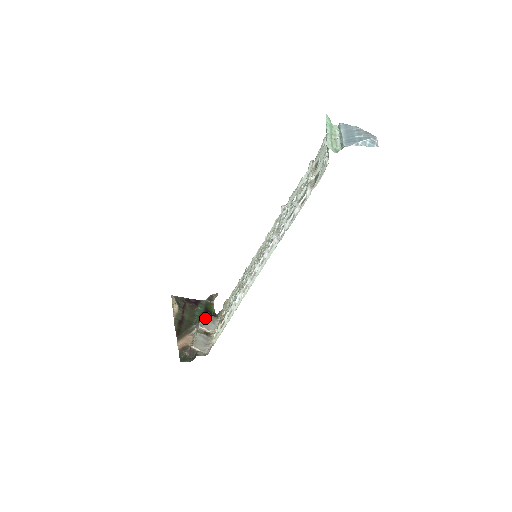
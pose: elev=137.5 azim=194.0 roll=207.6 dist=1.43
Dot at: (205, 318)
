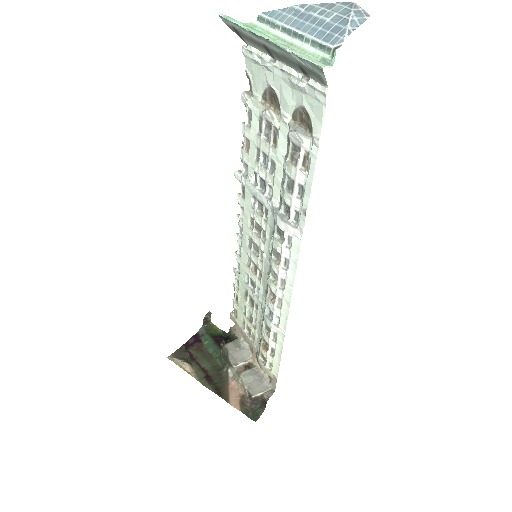
Dot at: (229, 352)
